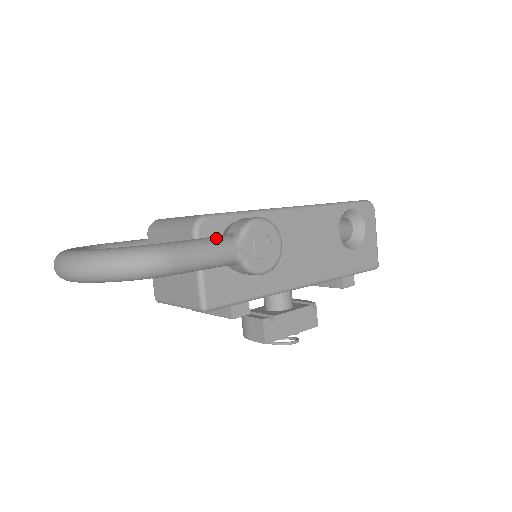
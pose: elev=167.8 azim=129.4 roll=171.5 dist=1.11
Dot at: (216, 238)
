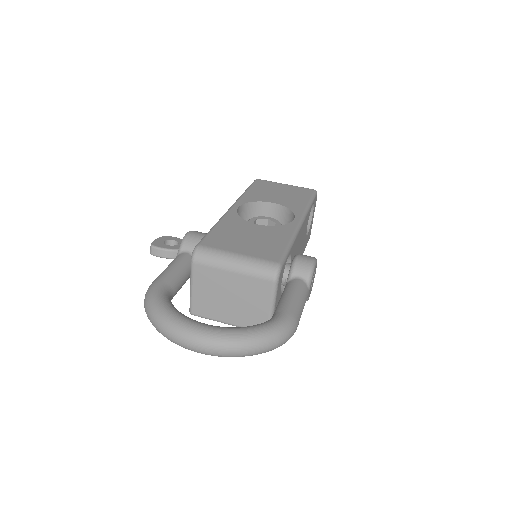
Dot at: (301, 290)
